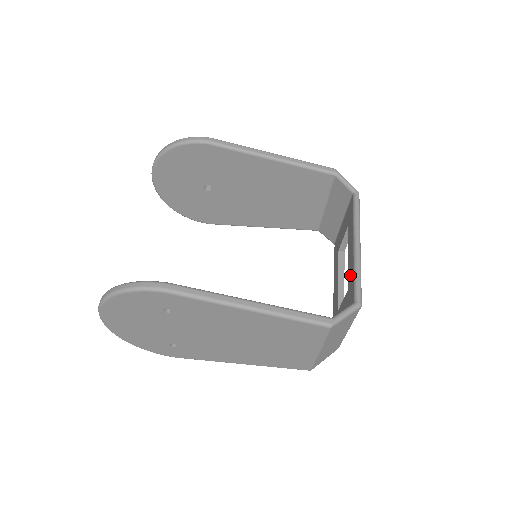
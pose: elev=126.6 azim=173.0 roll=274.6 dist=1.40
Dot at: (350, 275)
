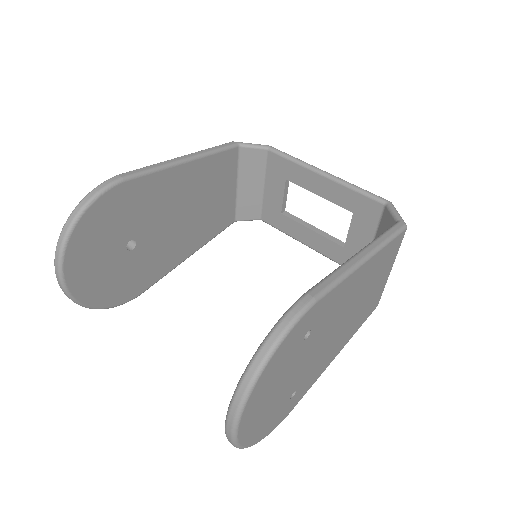
Dot at: (346, 199)
